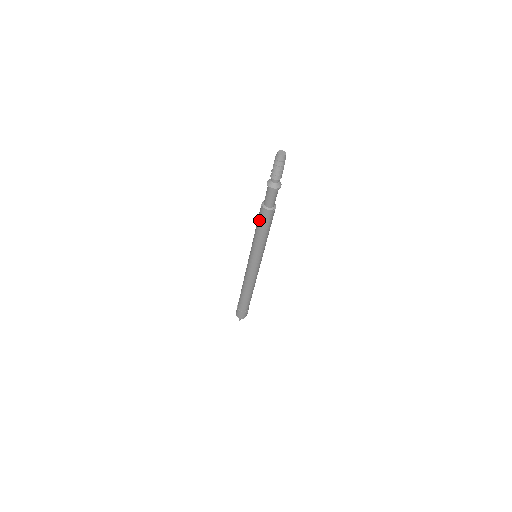
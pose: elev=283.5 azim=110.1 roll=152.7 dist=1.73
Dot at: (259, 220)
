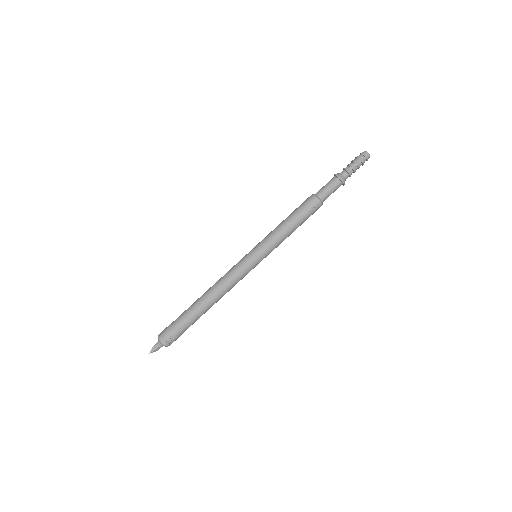
Dot at: (298, 207)
